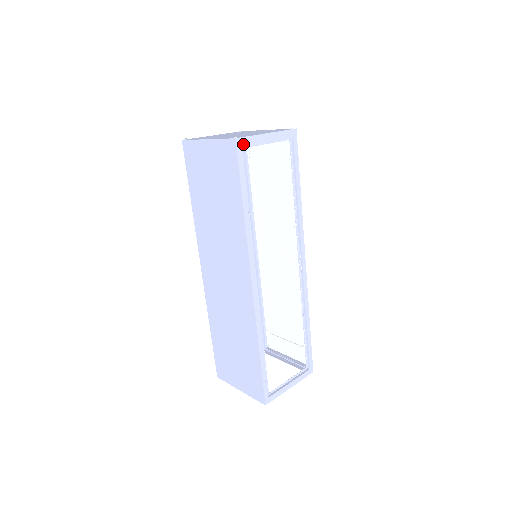
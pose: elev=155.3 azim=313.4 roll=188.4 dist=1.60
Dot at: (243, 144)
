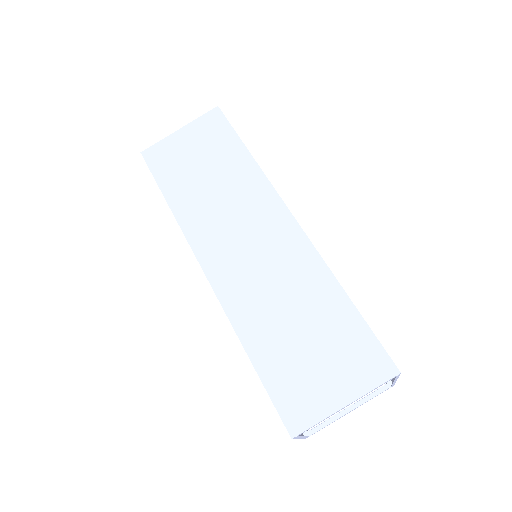
Dot at: occluded
